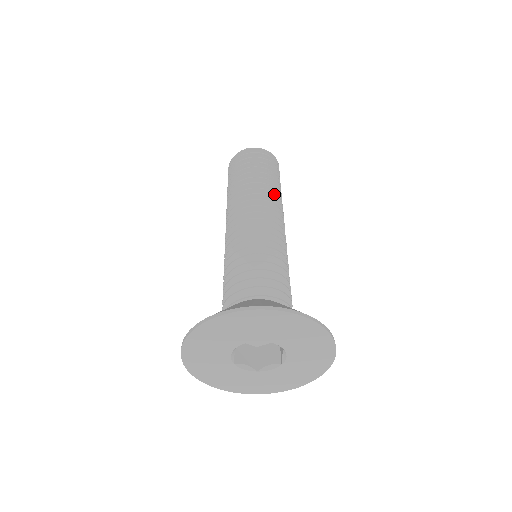
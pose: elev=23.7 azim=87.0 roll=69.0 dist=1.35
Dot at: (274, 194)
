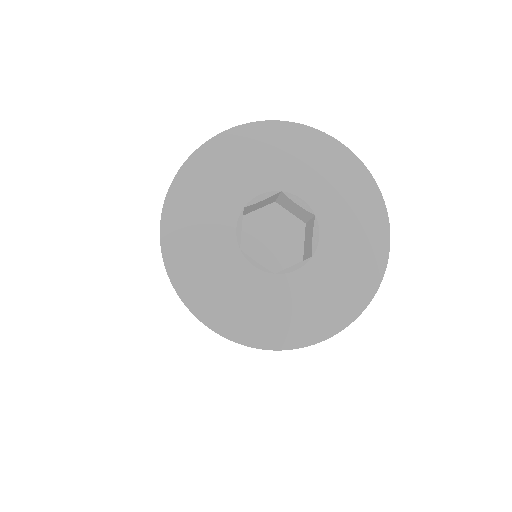
Dot at: occluded
